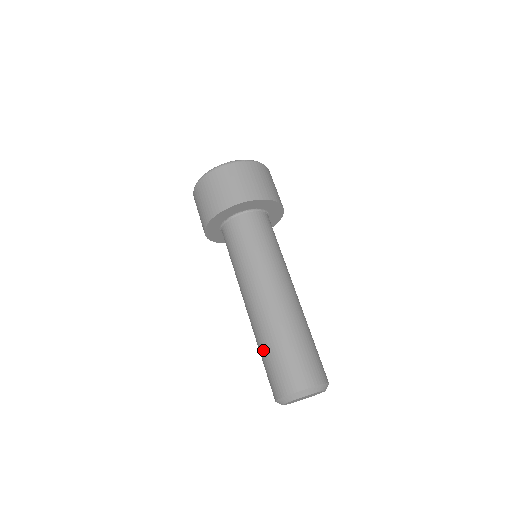
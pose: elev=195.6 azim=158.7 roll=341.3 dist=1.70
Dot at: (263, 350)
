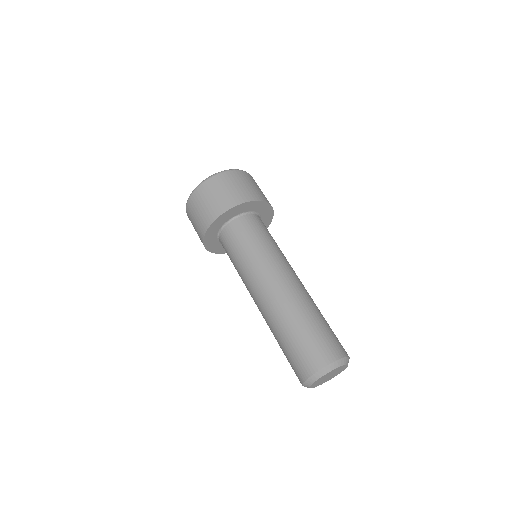
Dot at: (303, 322)
